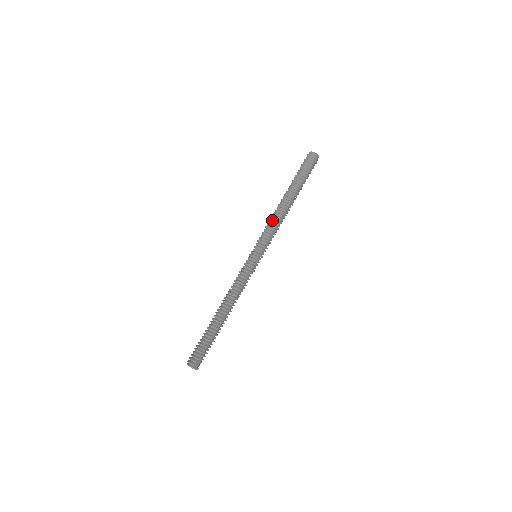
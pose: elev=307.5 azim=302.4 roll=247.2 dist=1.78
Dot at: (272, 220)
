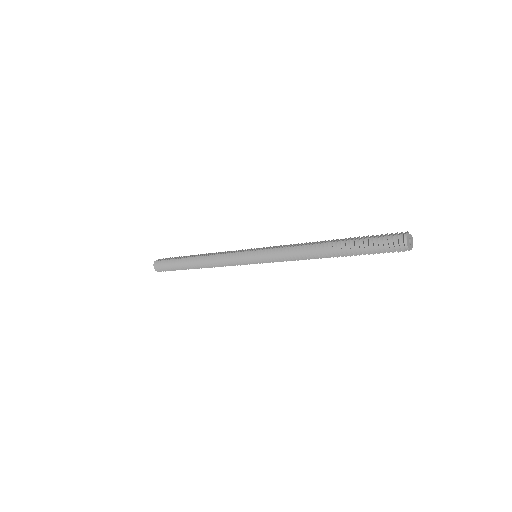
Dot at: (293, 250)
